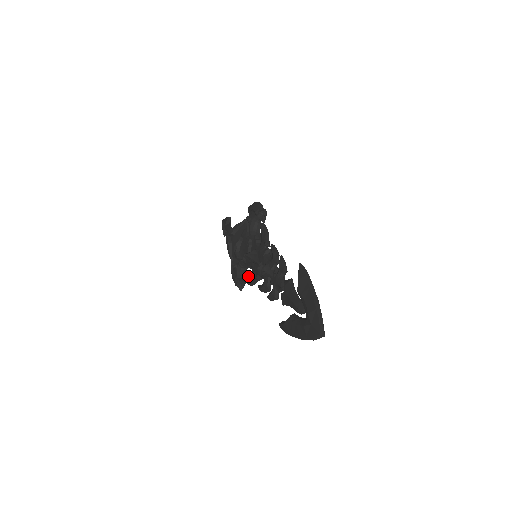
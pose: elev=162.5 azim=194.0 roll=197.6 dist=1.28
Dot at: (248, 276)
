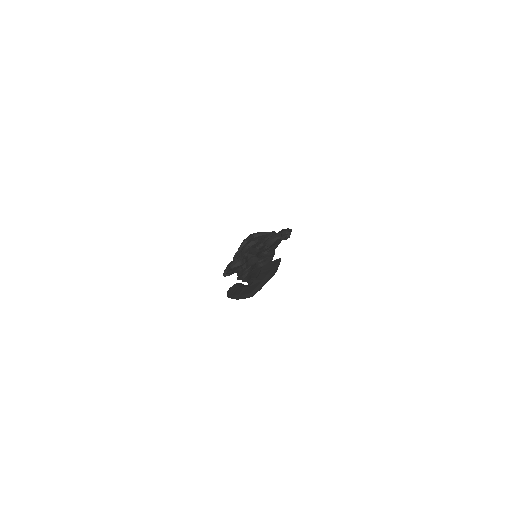
Dot at: (238, 266)
